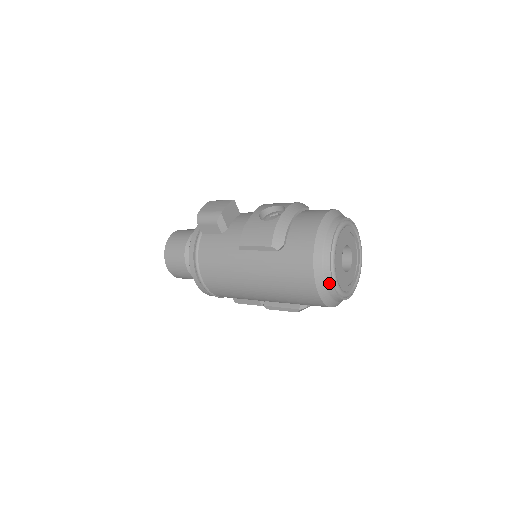
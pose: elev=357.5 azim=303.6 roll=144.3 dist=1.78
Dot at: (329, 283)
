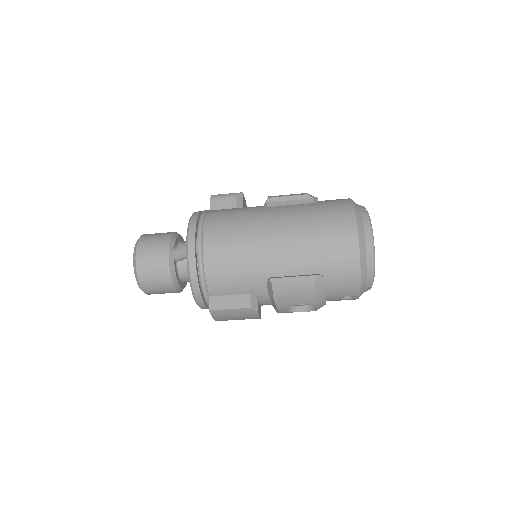
Dot at: (367, 226)
